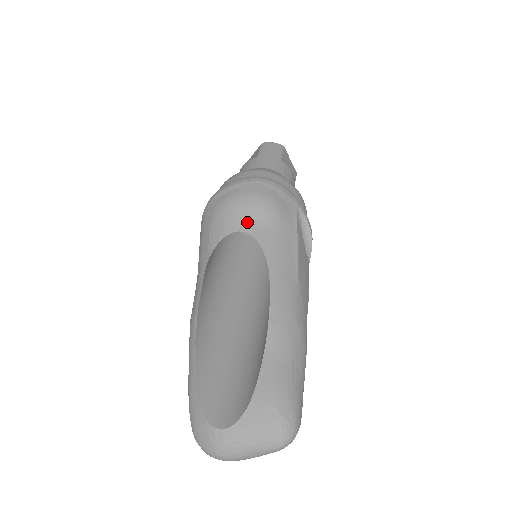
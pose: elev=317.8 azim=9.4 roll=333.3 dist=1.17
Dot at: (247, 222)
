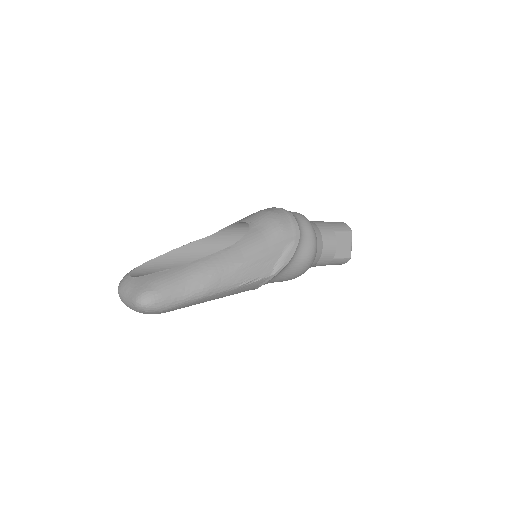
Dot at: (256, 222)
